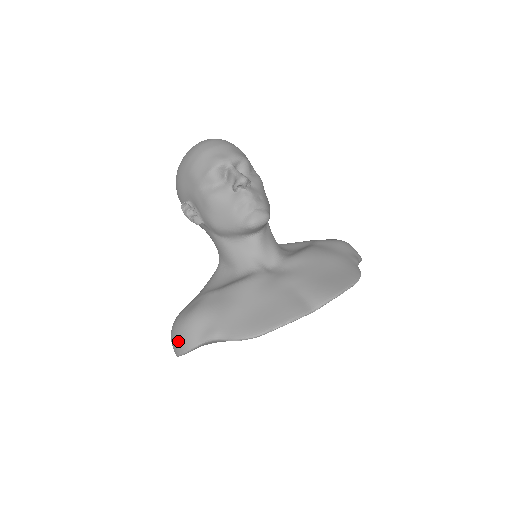
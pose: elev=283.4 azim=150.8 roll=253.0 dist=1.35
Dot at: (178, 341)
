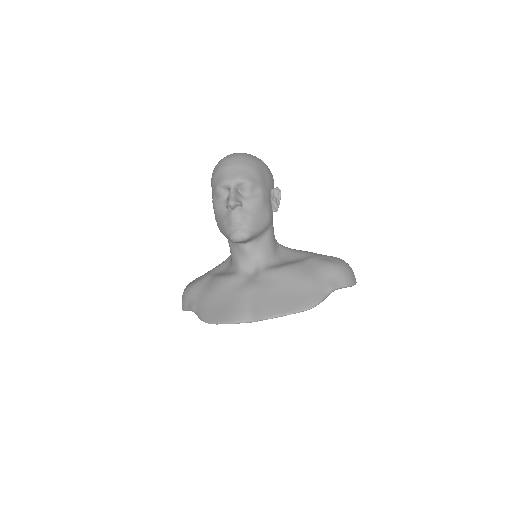
Dot at: occluded
